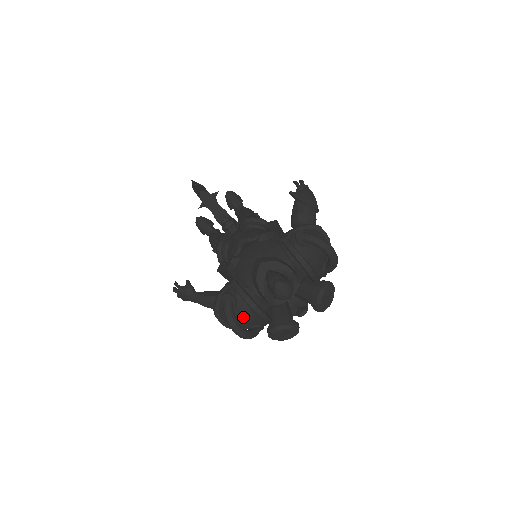
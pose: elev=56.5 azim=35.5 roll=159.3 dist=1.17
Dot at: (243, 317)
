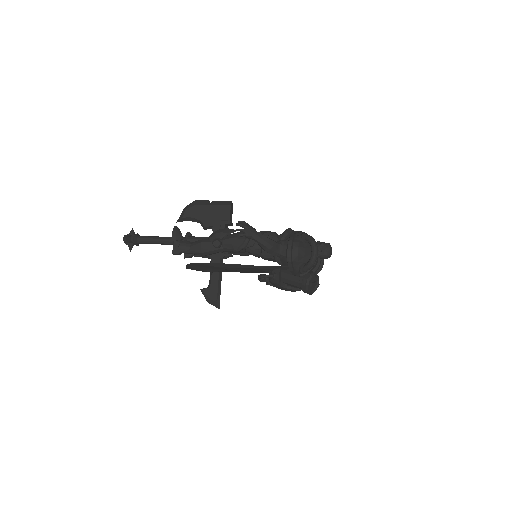
Dot at: (310, 251)
